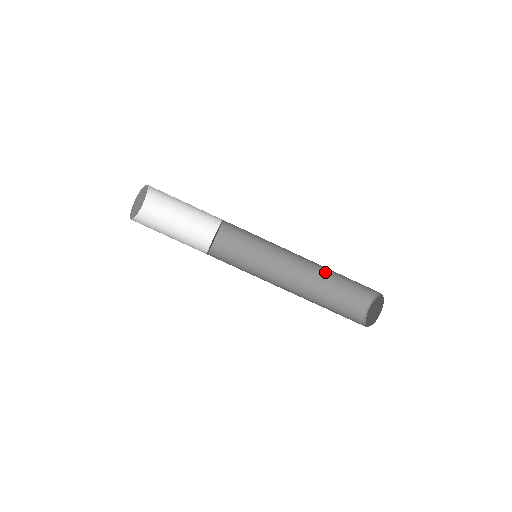
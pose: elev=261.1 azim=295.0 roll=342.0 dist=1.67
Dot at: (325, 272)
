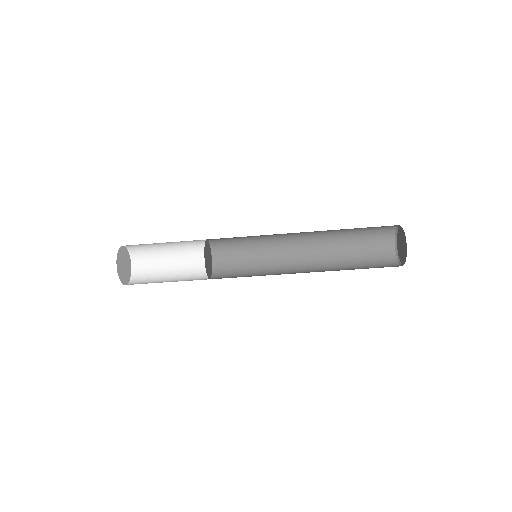
Dot at: (332, 239)
